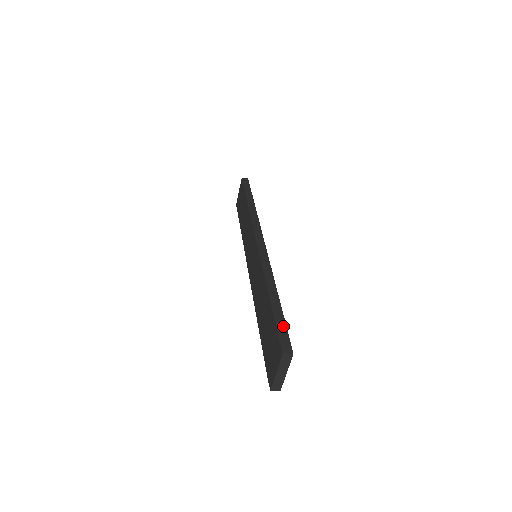
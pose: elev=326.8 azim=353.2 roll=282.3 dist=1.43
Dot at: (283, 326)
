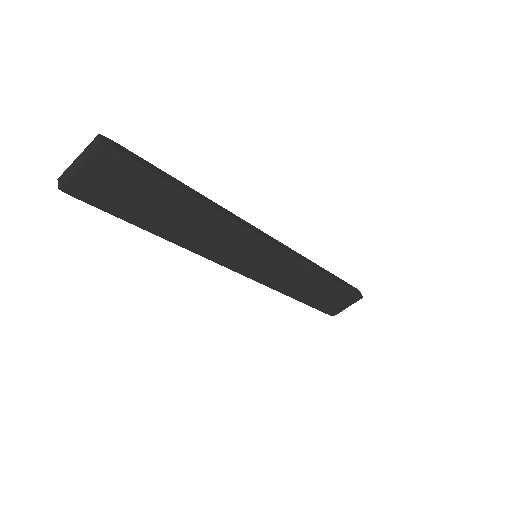
Dot at: (145, 164)
